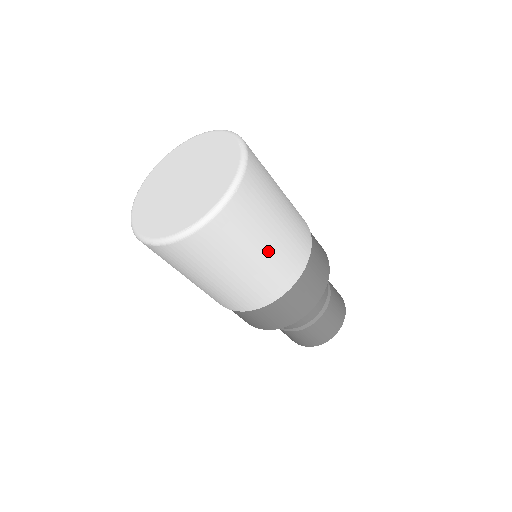
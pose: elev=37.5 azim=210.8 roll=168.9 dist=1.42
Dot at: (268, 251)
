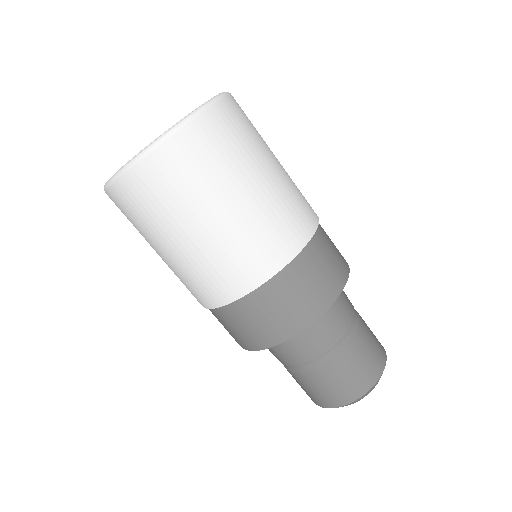
Dot at: (278, 171)
